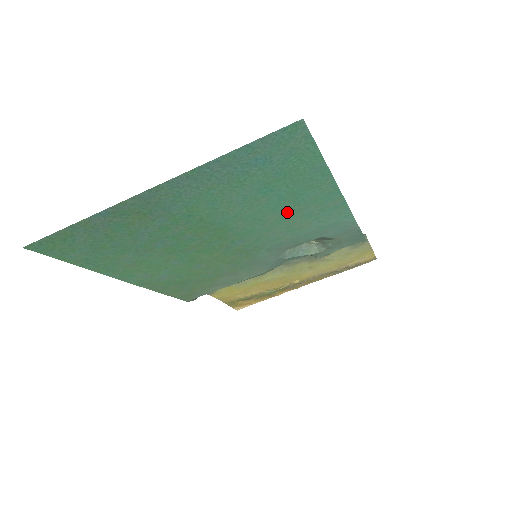
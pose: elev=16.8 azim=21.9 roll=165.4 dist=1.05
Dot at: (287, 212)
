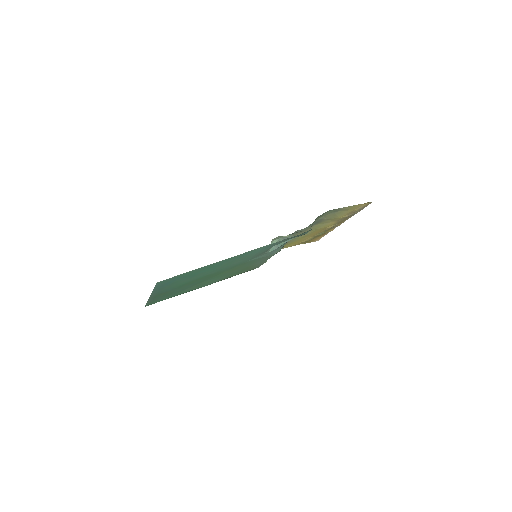
Dot at: (223, 265)
